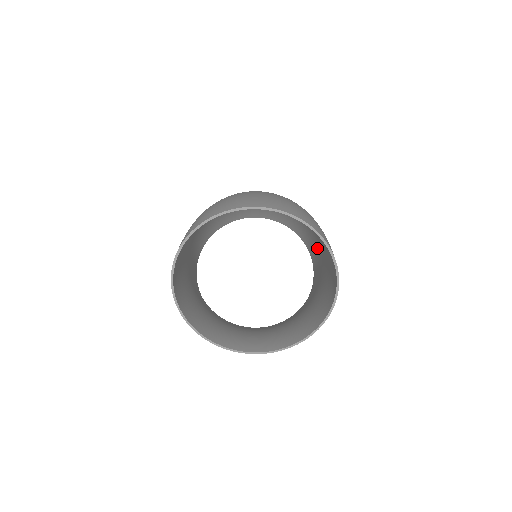
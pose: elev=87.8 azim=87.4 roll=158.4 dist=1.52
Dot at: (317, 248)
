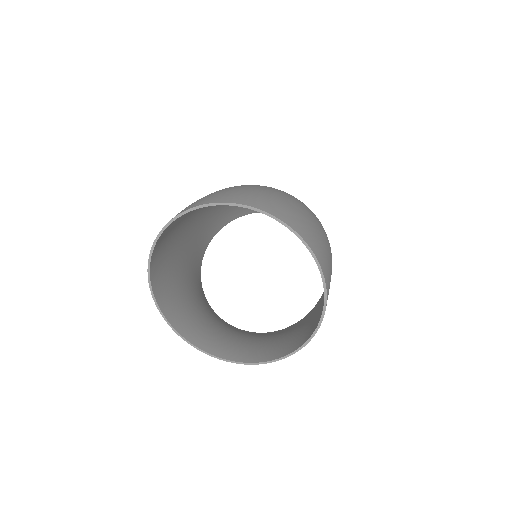
Dot at: occluded
